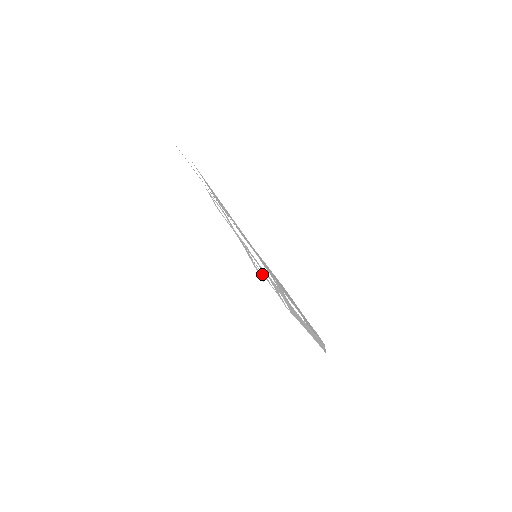
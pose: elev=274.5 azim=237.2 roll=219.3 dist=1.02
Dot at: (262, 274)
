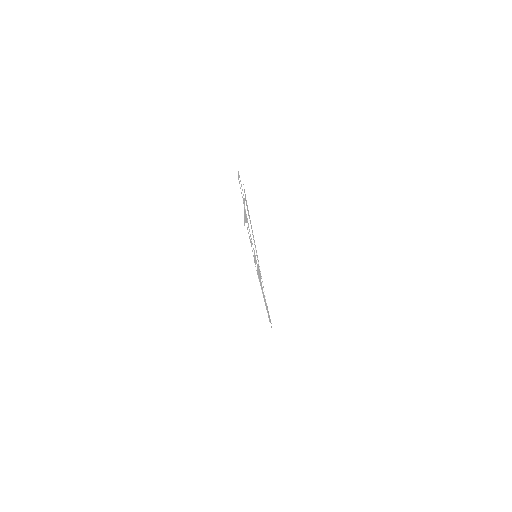
Dot at: (248, 233)
